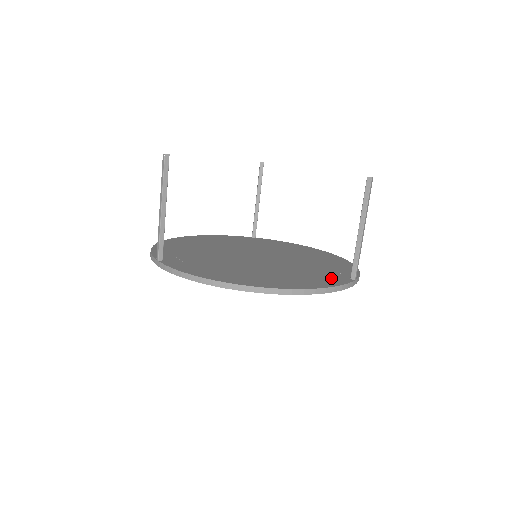
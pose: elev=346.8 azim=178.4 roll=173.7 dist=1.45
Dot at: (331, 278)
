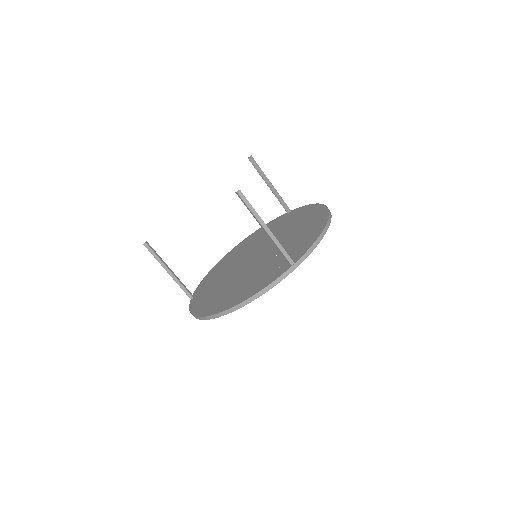
Dot at: (275, 272)
